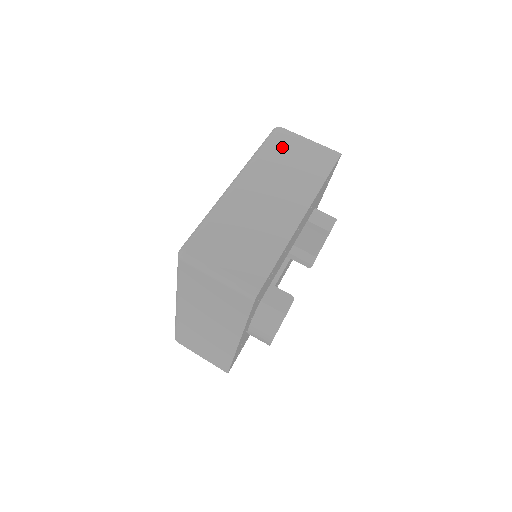
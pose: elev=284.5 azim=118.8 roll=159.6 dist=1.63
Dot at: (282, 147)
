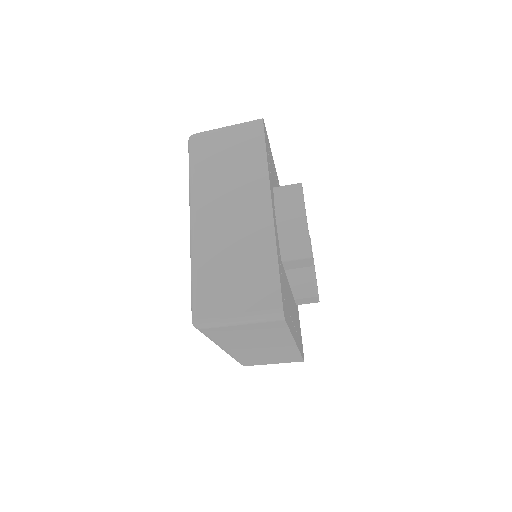
Dot at: (225, 335)
